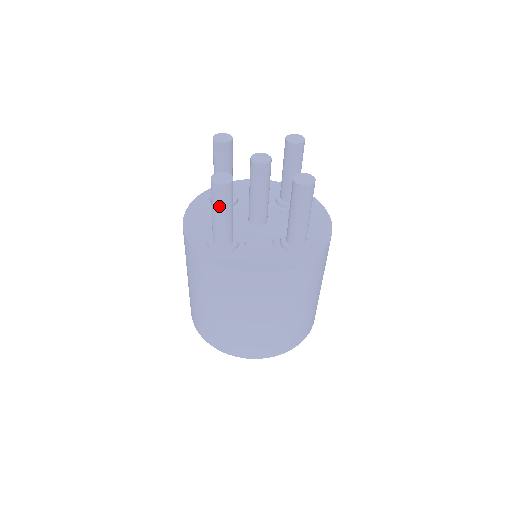
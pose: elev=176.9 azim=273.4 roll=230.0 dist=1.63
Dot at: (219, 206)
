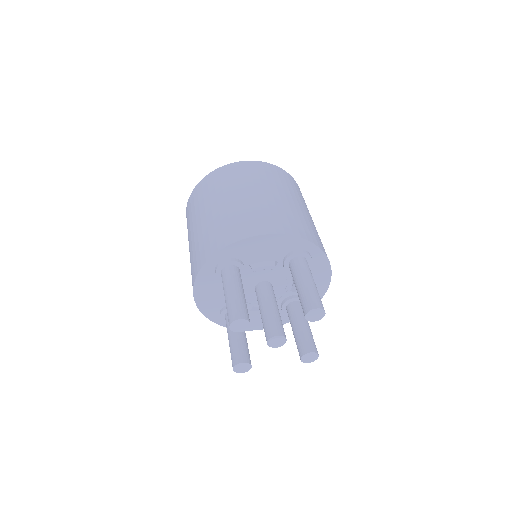
Dot at: occluded
